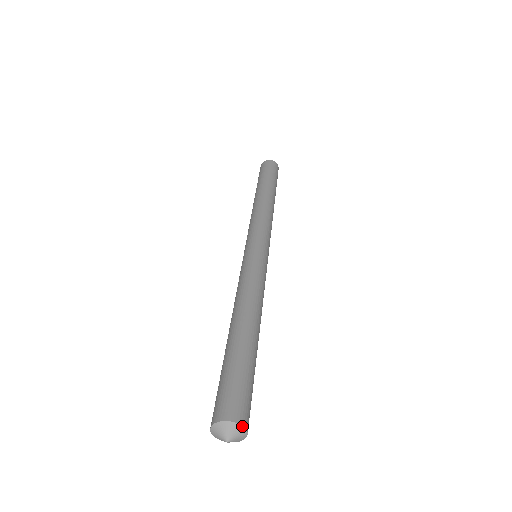
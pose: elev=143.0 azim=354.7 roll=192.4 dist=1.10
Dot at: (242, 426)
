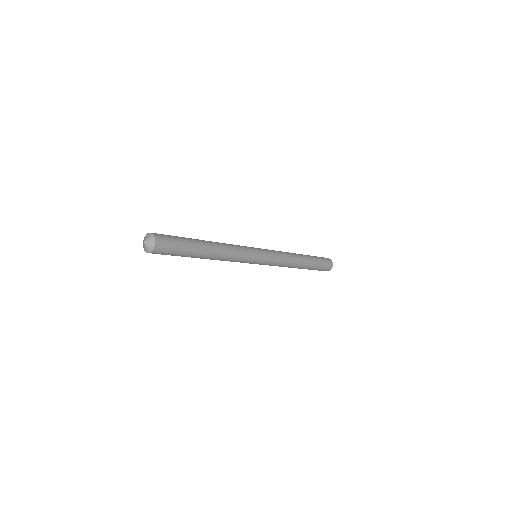
Dot at: (155, 238)
